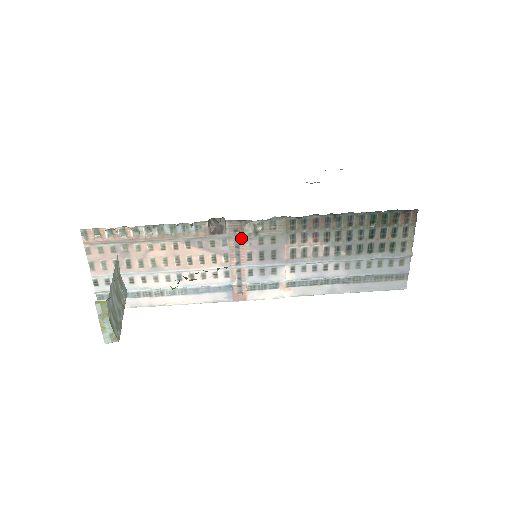
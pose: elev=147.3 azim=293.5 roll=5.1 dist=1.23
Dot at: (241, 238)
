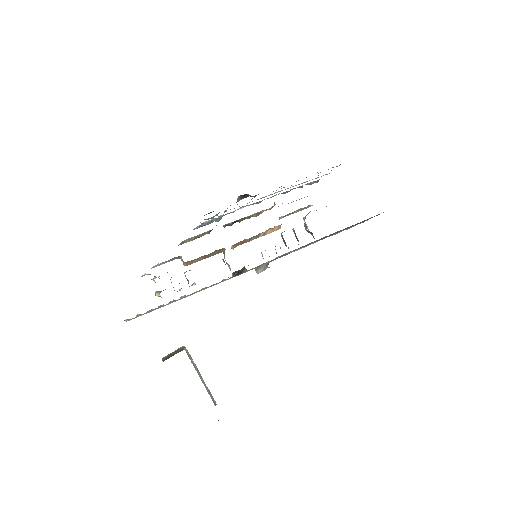
Dot at: (258, 273)
